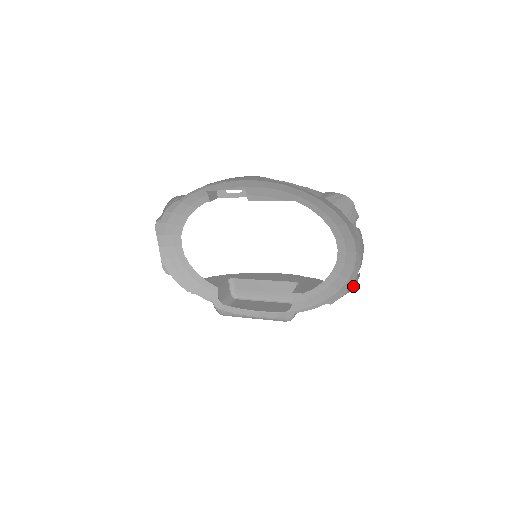
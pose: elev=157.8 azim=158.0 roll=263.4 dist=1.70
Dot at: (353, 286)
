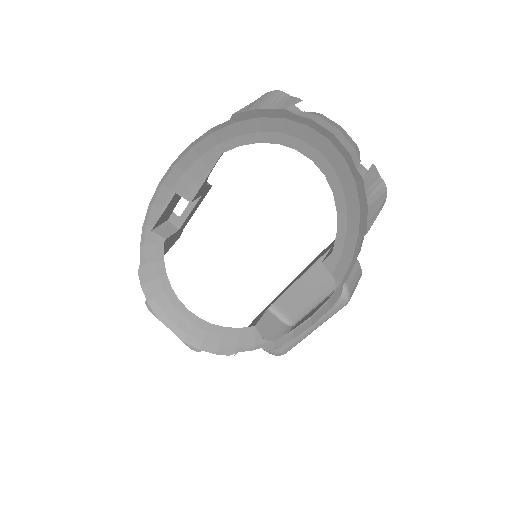
Dot at: (376, 187)
